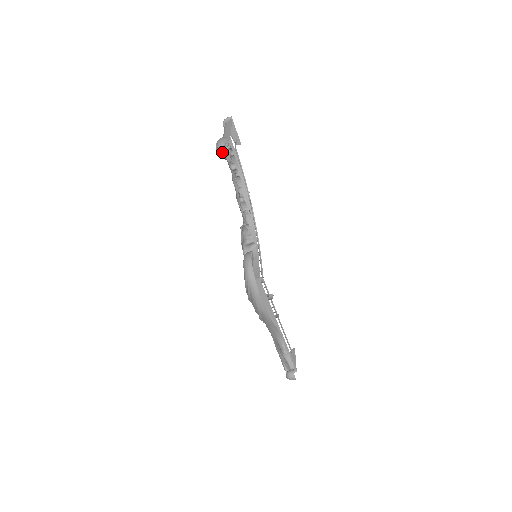
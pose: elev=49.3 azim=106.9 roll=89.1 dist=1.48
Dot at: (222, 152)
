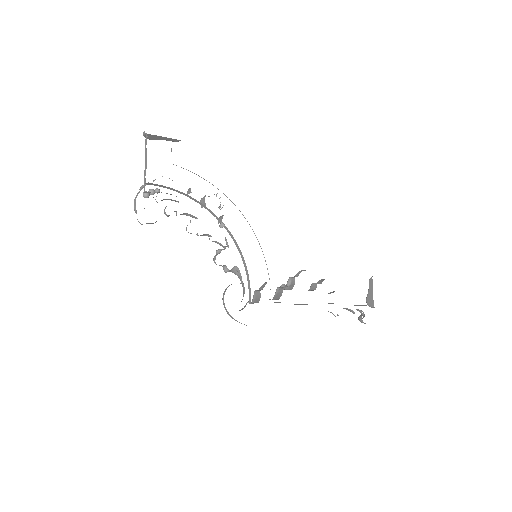
Dot at: occluded
